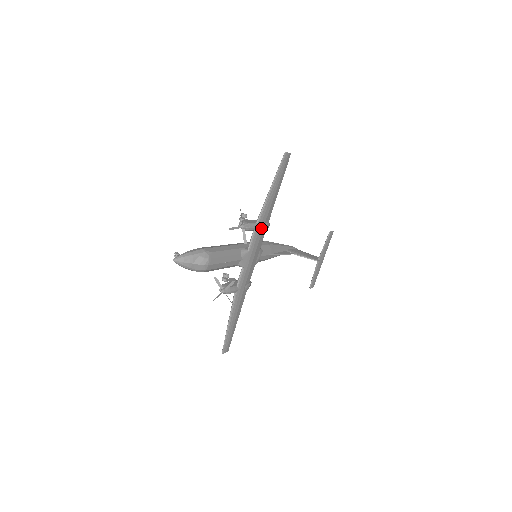
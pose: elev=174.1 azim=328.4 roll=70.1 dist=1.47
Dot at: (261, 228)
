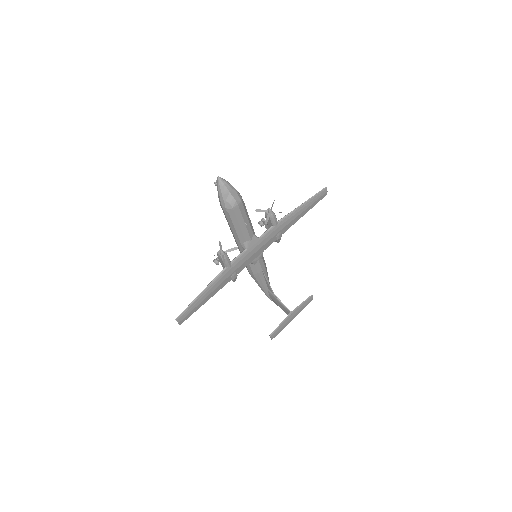
Dot at: (277, 230)
